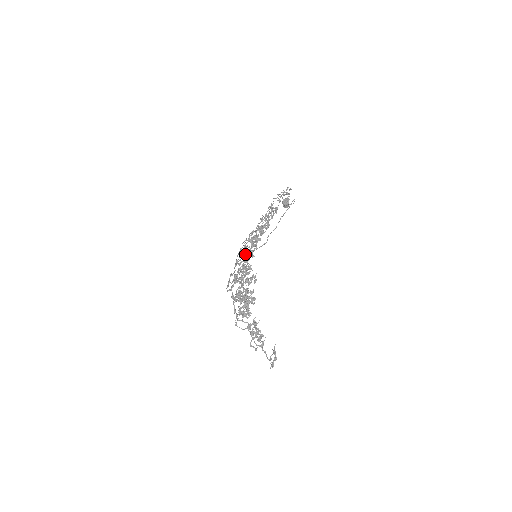
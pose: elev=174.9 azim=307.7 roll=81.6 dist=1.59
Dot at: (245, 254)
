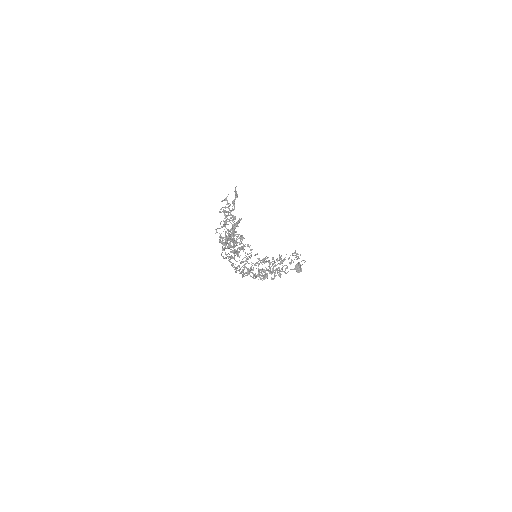
Dot at: occluded
